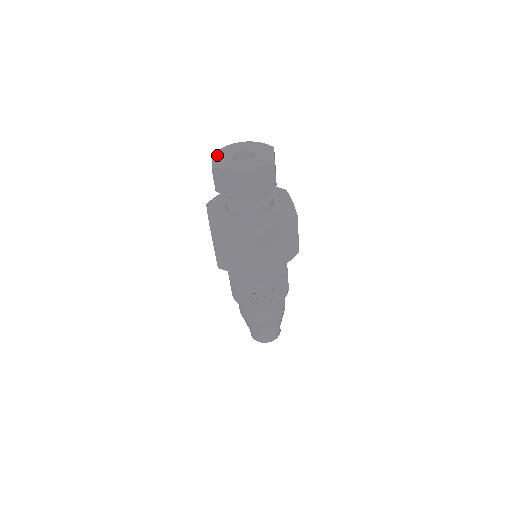
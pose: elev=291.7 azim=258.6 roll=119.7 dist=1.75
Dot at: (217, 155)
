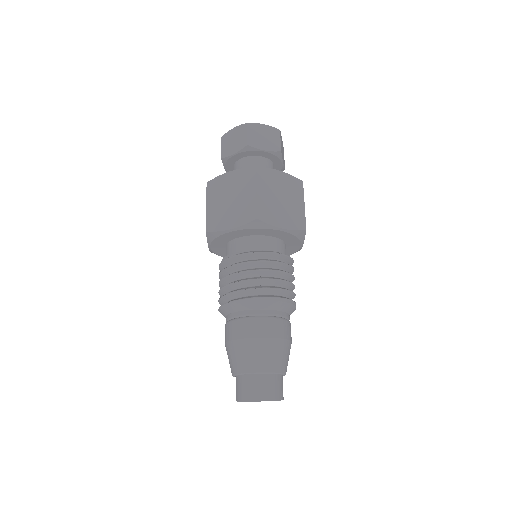
Dot at: occluded
